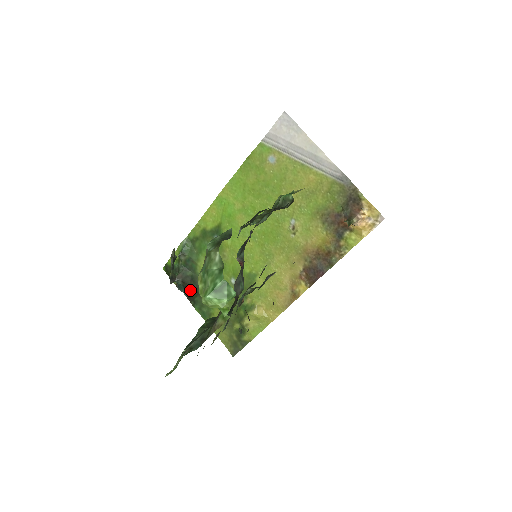
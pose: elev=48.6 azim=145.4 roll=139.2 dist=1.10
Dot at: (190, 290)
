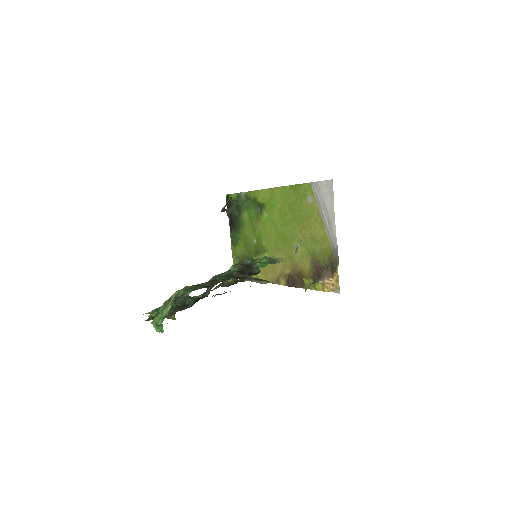
Dot at: (232, 222)
